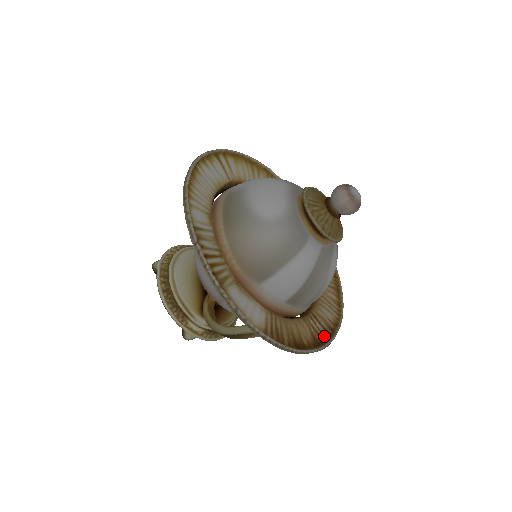
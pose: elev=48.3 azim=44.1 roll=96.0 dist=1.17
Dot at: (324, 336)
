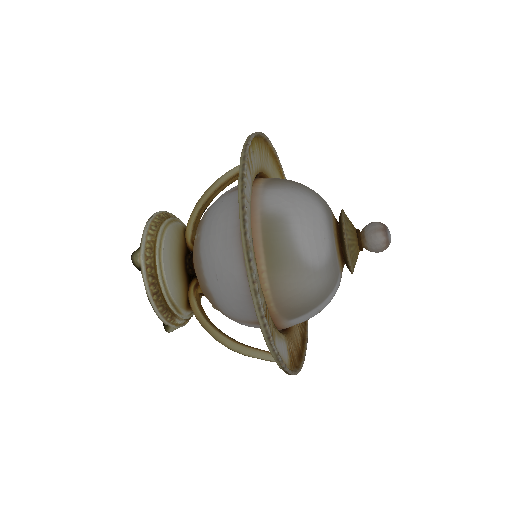
Dot at: (303, 327)
